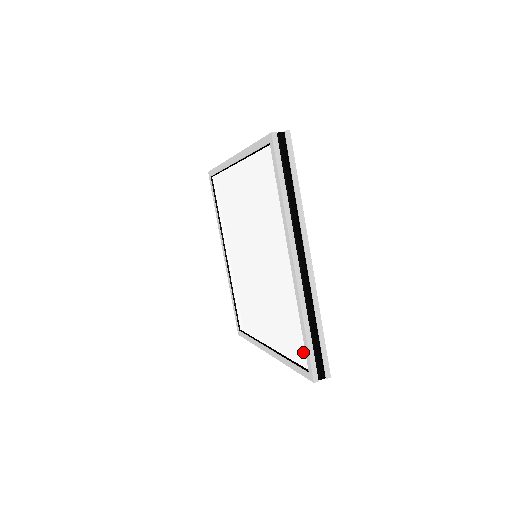
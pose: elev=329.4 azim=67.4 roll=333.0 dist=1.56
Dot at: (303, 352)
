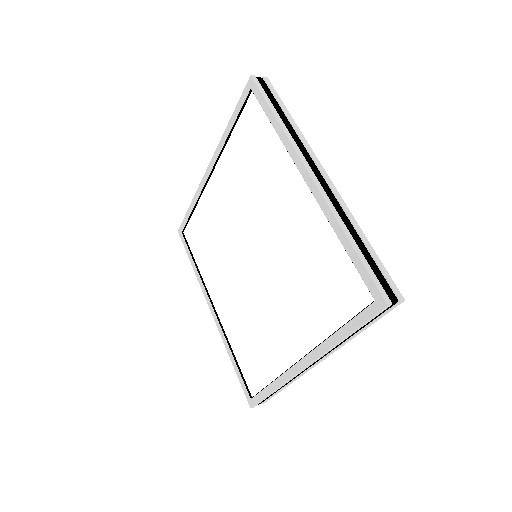
Dot at: (356, 285)
